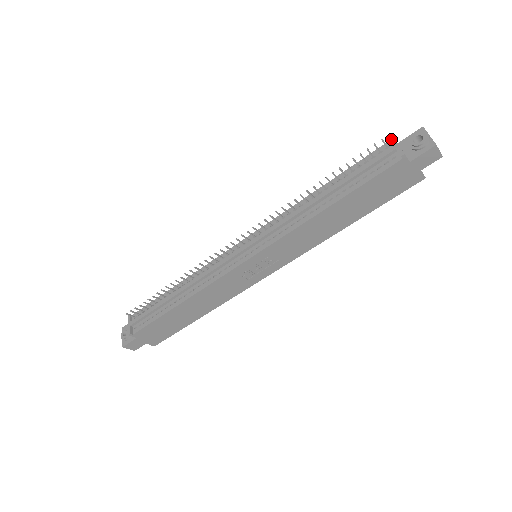
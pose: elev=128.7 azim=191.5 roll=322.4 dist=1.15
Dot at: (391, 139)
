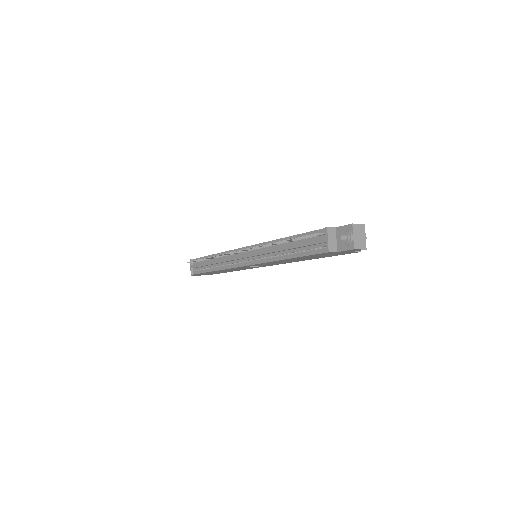
Dot at: (325, 230)
